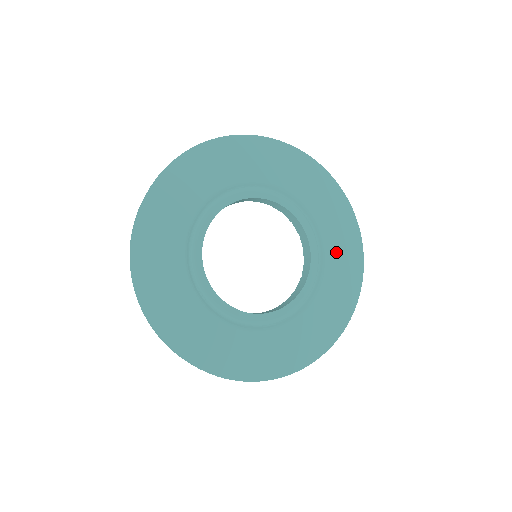
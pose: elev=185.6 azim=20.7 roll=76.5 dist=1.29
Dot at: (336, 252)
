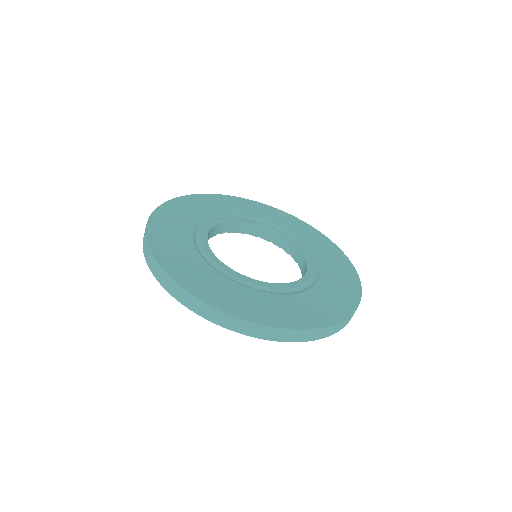
Dot at: (328, 291)
